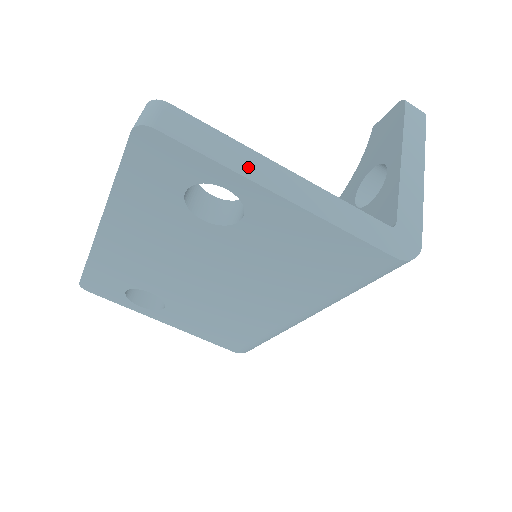
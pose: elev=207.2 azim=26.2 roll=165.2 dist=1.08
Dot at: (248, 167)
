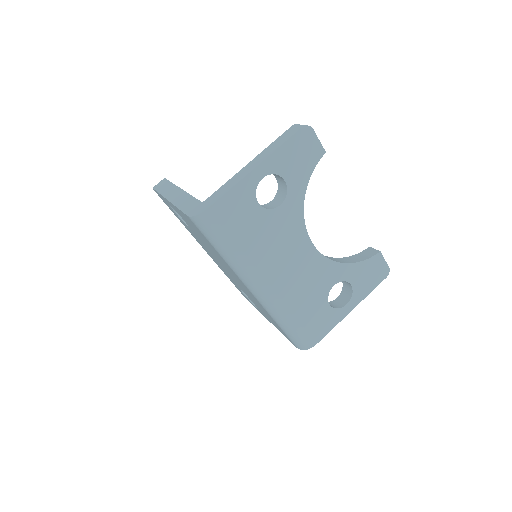
Dot at: (167, 192)
